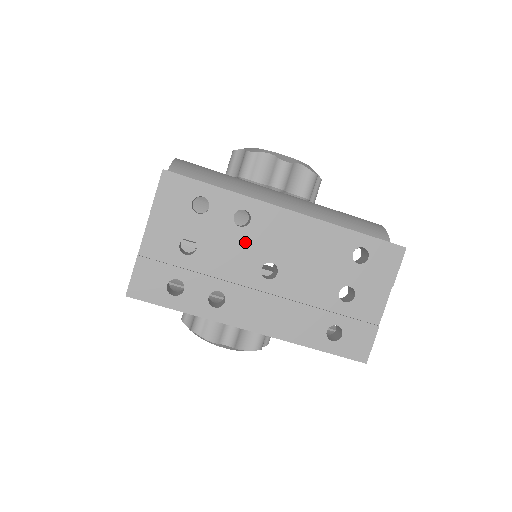
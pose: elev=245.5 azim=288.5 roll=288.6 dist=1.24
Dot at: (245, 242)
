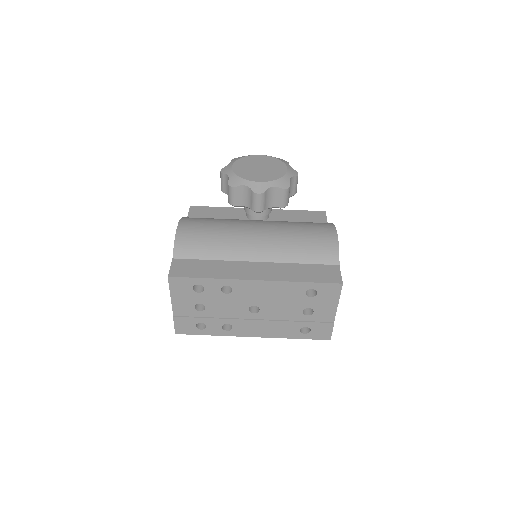
Dot at: (233, 299)
